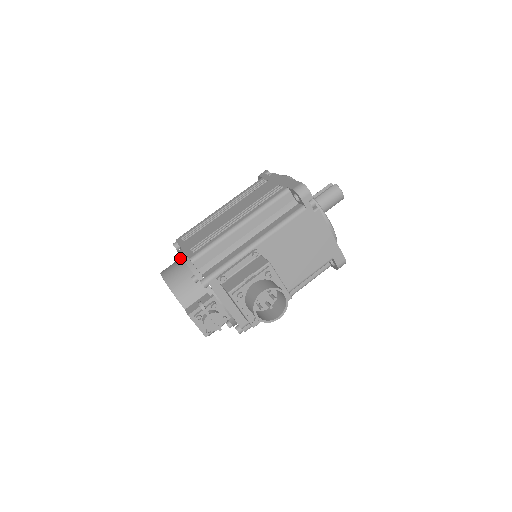
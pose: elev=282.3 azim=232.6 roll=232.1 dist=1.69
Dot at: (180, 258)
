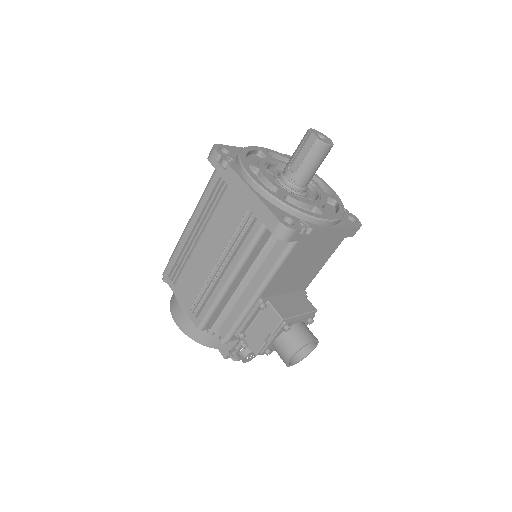
Dot at: occluded
